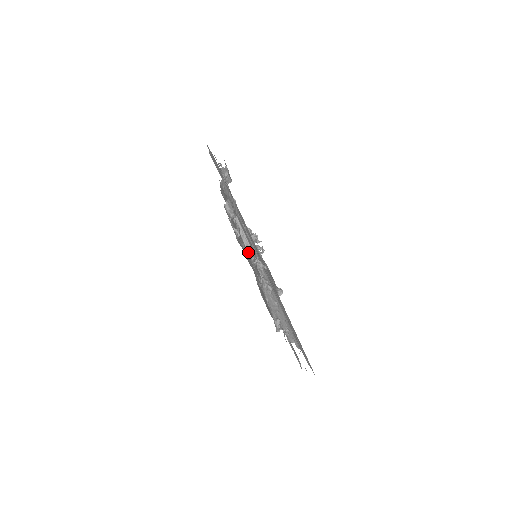
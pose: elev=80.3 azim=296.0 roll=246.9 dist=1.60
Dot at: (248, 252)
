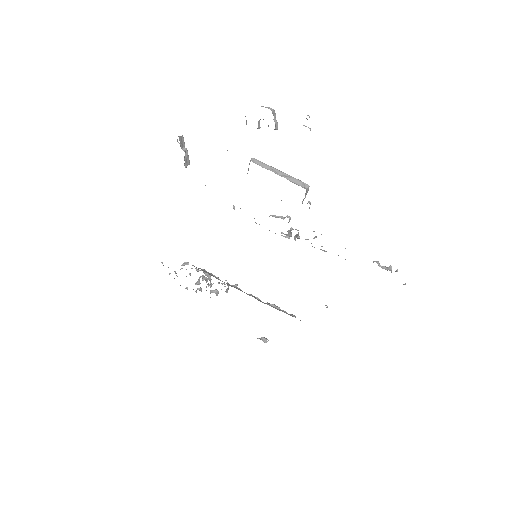
Dot at: occluded
